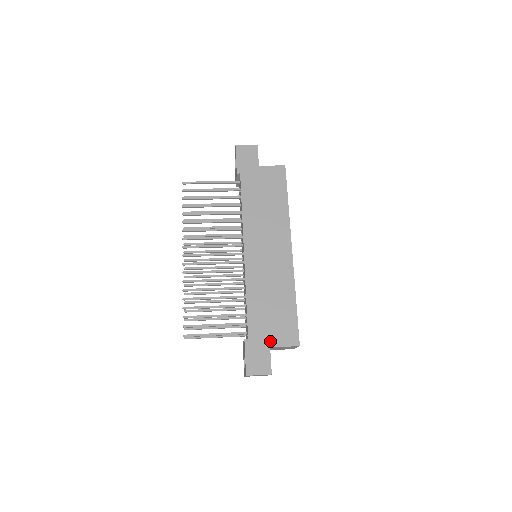
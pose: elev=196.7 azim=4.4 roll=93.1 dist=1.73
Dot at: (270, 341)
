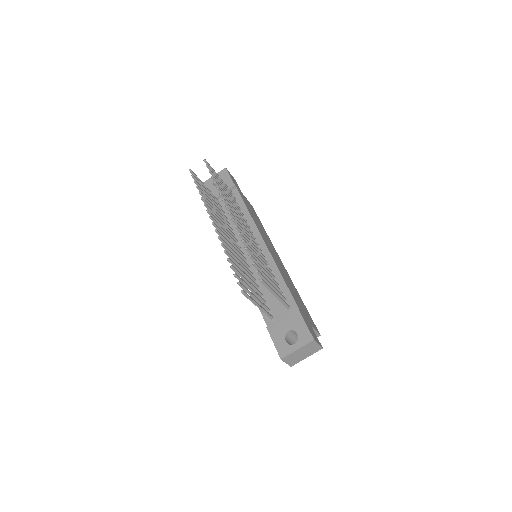
Dot at: (308, 320)
